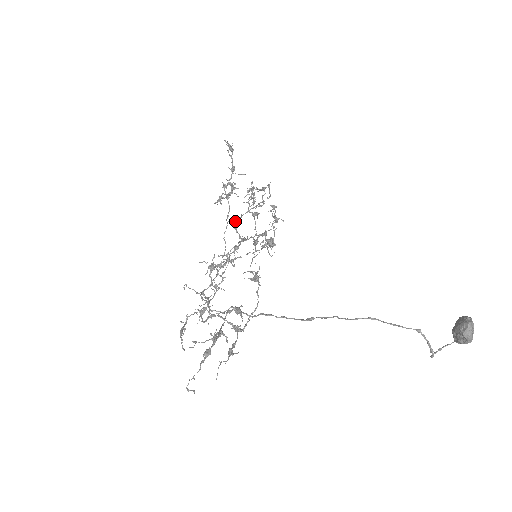
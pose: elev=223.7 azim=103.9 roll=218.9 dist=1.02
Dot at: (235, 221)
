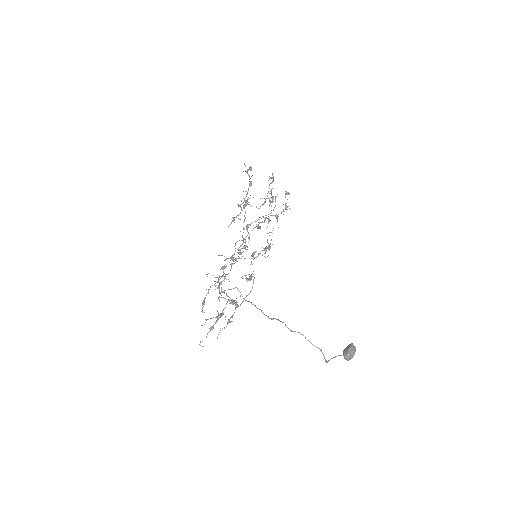
Dot at: (246, 227)
